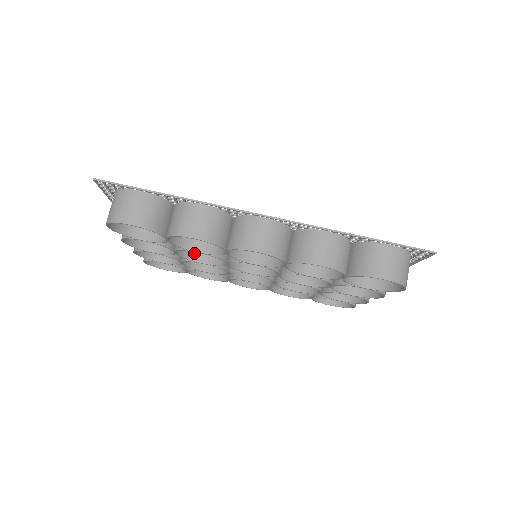
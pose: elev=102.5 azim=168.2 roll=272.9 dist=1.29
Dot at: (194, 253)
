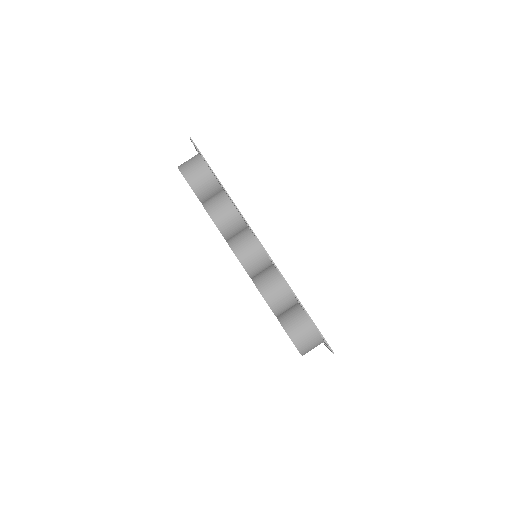
Dot at: occluded
